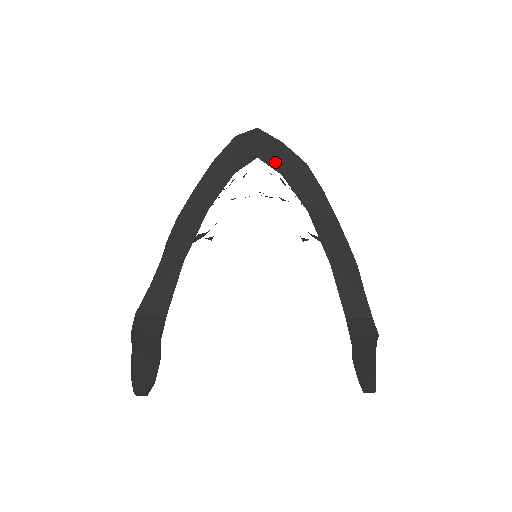
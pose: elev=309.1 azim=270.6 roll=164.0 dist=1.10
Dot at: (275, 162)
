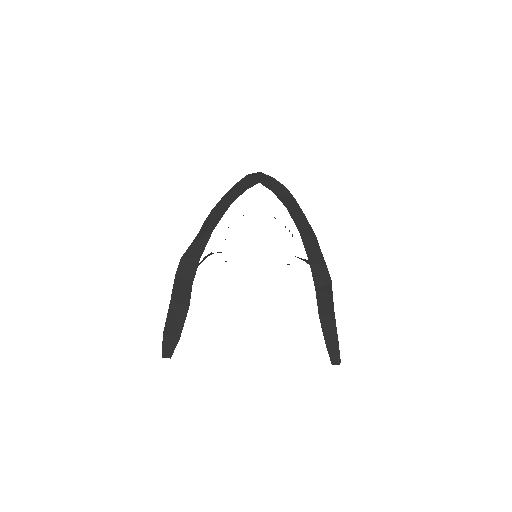
Dot at: (269, 186)
